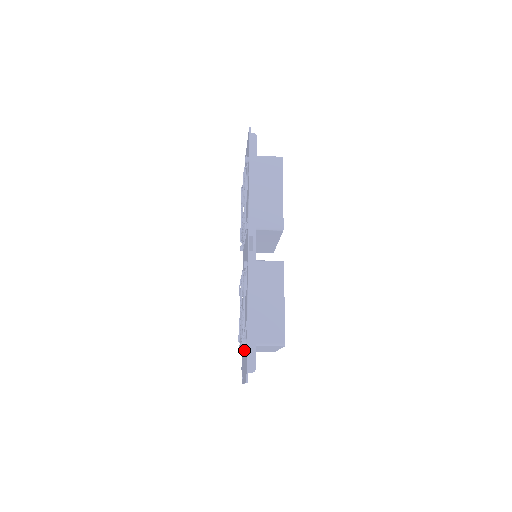
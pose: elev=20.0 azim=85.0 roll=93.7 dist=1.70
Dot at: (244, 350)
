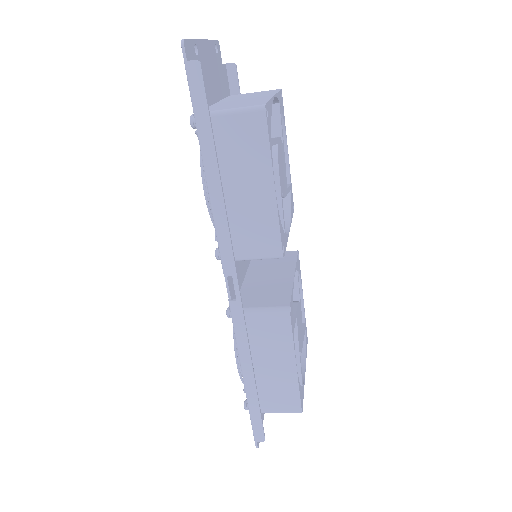
Dot at: occluded
